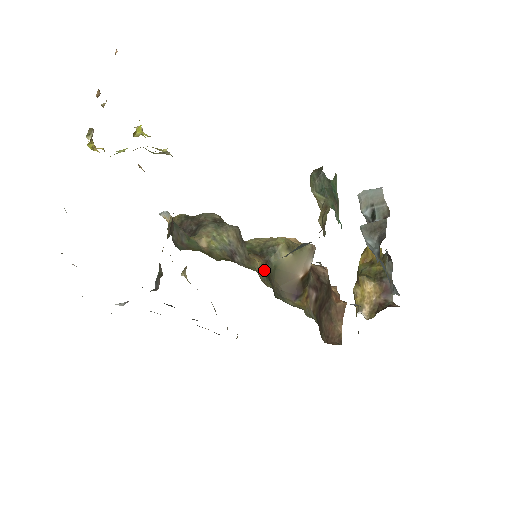
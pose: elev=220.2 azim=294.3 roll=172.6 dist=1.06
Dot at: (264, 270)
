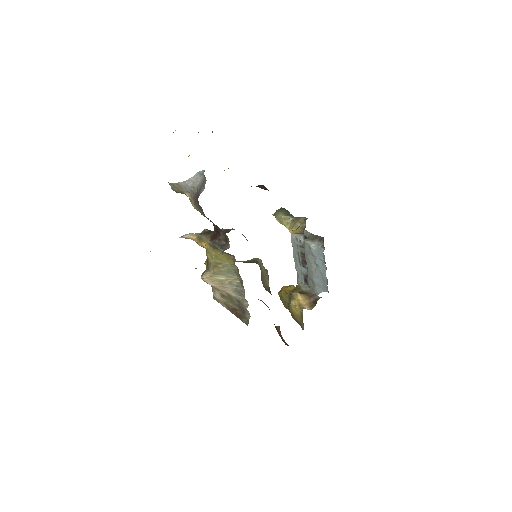
Dot at: occluded
